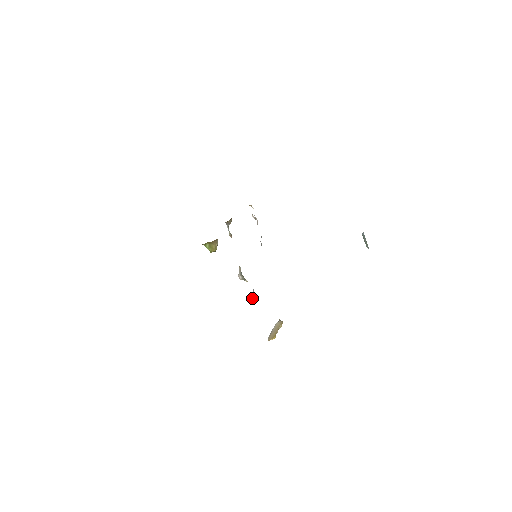
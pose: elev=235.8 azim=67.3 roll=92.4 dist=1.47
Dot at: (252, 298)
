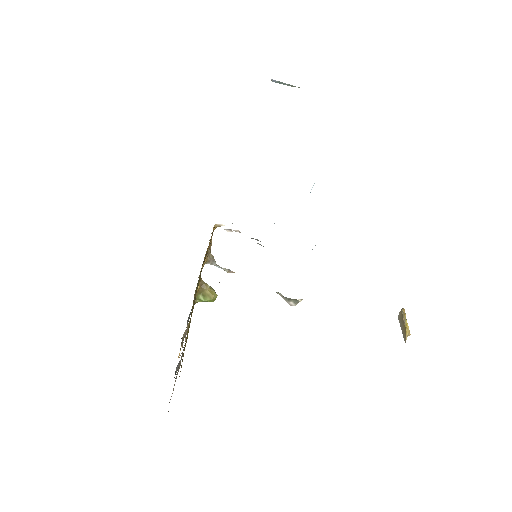
Dot at: occluded
